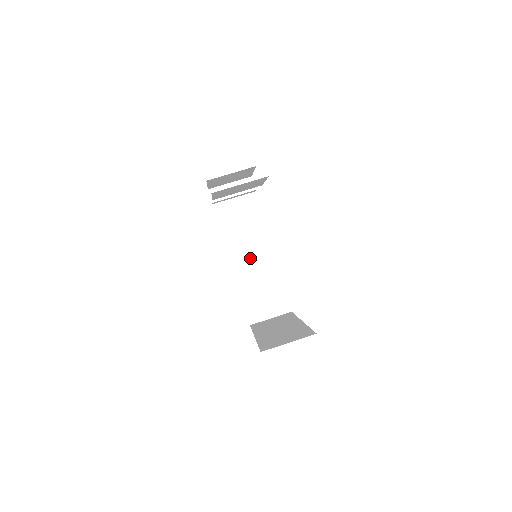
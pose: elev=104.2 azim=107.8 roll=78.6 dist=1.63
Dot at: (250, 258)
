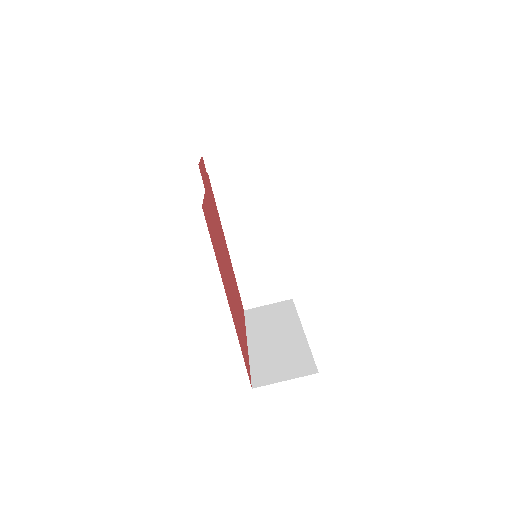
Dot at: (250, 238)
